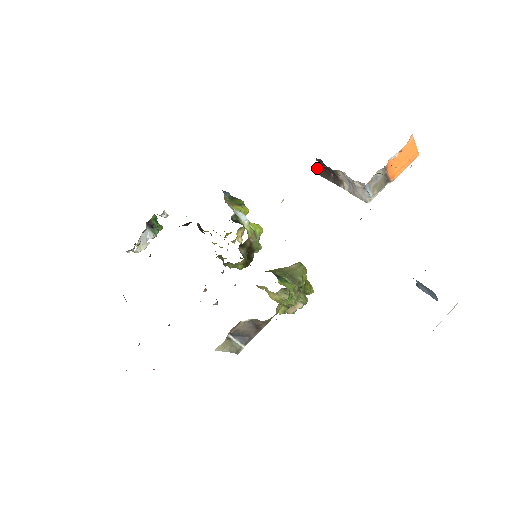
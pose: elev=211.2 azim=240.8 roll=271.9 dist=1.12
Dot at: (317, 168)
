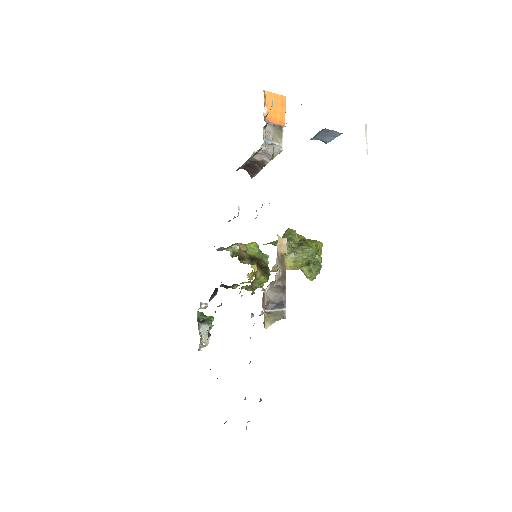
Dot at: (249, 174)
